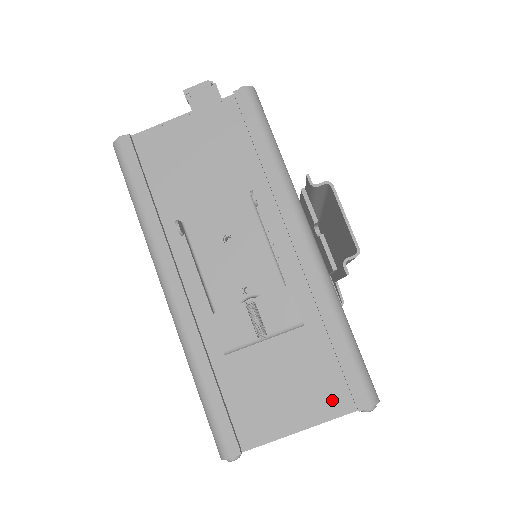
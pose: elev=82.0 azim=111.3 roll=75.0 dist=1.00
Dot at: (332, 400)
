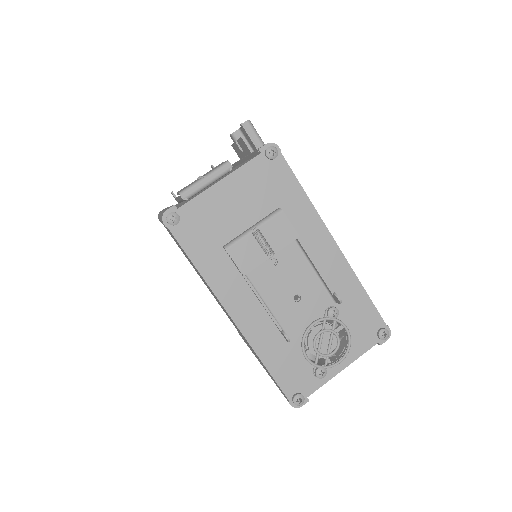
Dot at: (244, 163)
